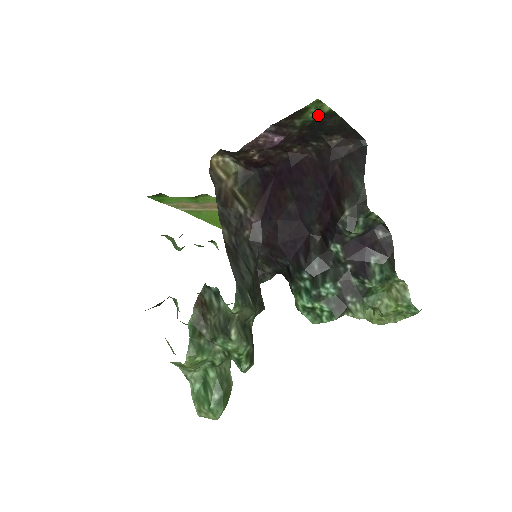
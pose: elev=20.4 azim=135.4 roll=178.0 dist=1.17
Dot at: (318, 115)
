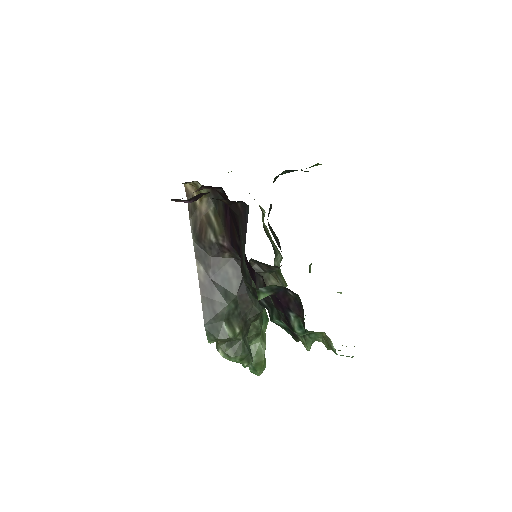
Dot at: occluded
